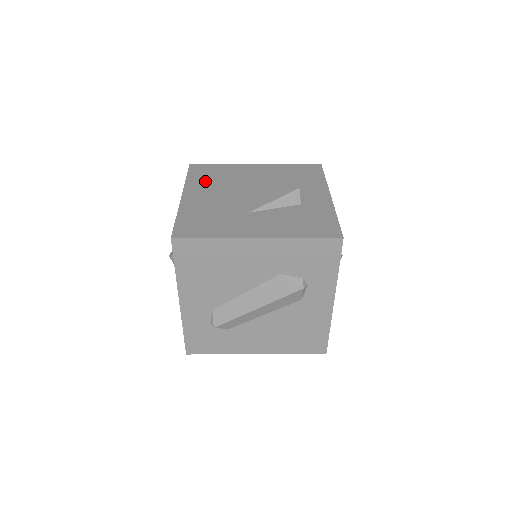
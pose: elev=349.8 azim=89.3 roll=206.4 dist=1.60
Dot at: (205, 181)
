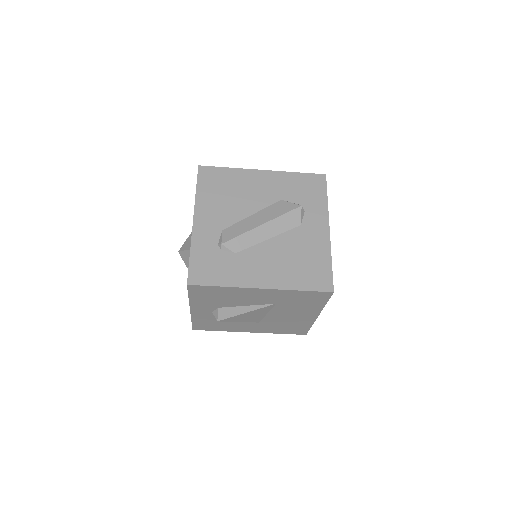
Dot at: occluded
